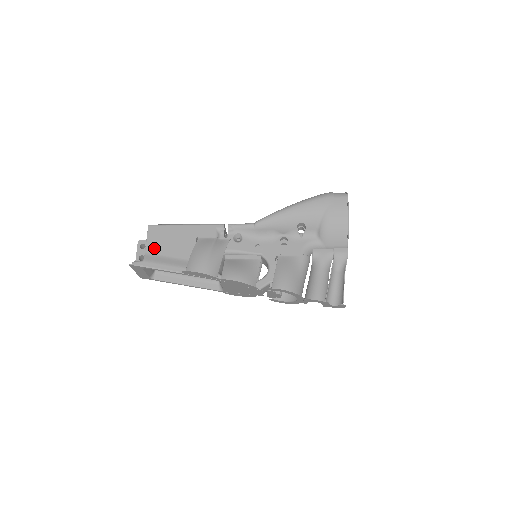
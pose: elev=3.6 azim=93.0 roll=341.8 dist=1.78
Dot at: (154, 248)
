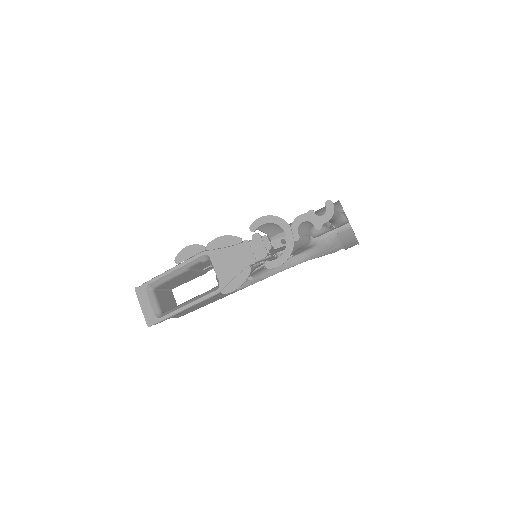
Dot at: occluded
